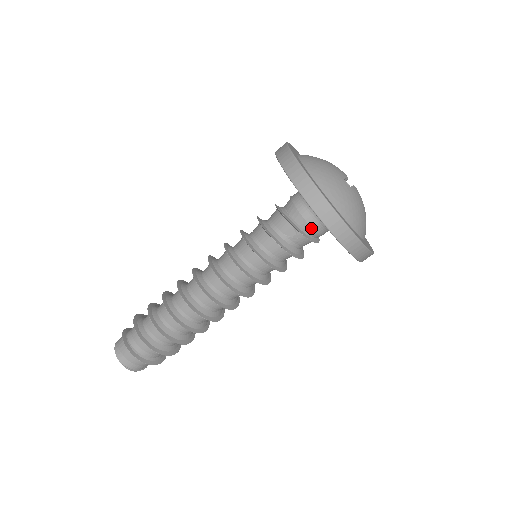
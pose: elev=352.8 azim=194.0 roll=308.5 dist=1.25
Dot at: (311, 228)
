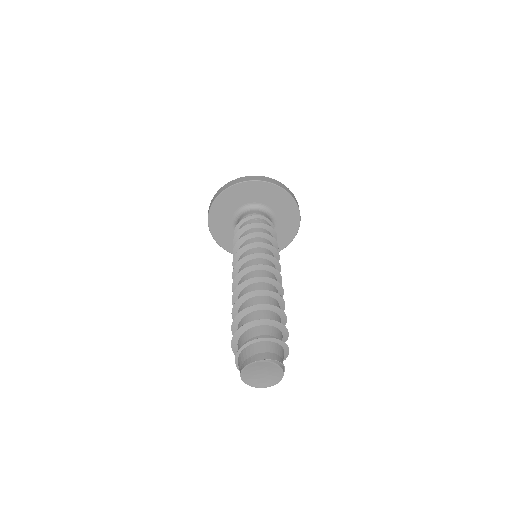
Dot at: occluded
